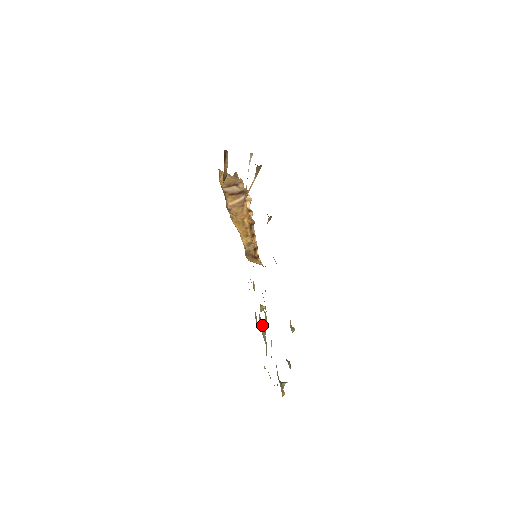
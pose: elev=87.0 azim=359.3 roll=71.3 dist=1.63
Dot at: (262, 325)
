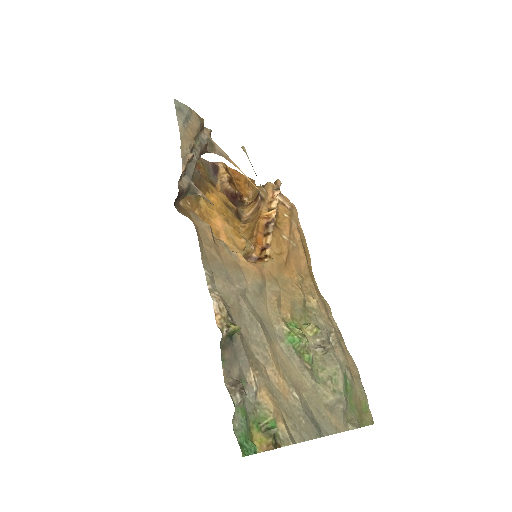
Dot at: (327, 355)
